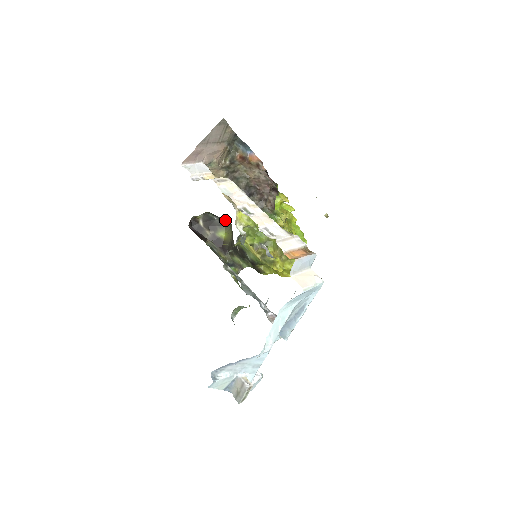
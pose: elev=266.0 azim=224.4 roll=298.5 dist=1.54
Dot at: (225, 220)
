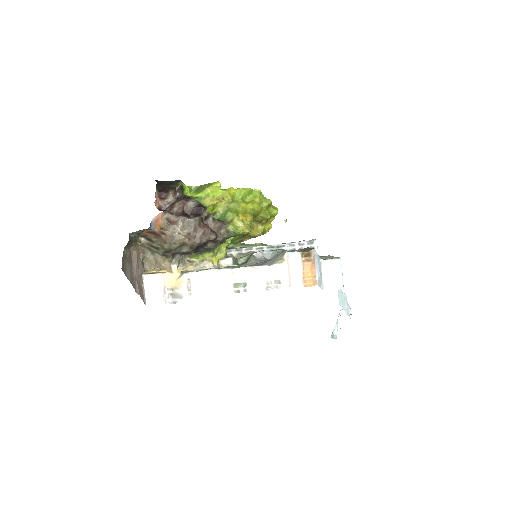
Dot at: occluded
